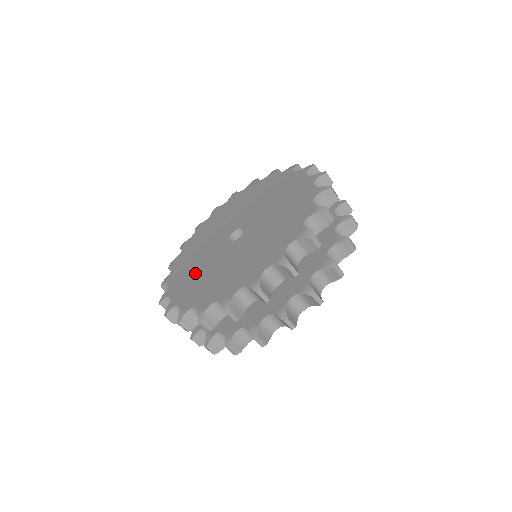
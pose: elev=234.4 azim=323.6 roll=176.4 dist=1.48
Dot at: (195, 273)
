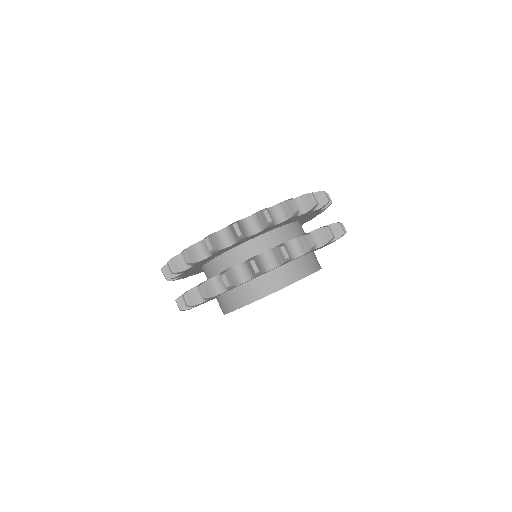
Dot at: occluded
